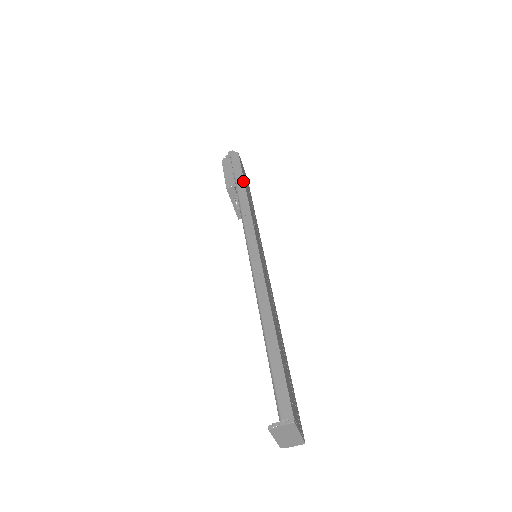
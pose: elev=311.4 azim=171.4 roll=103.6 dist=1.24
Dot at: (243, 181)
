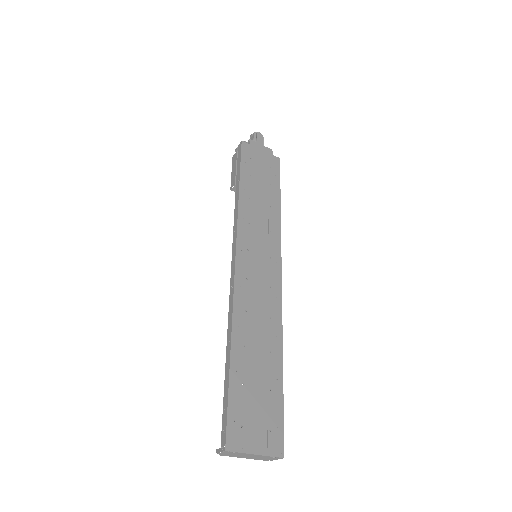
Dot at: (239, 177)
